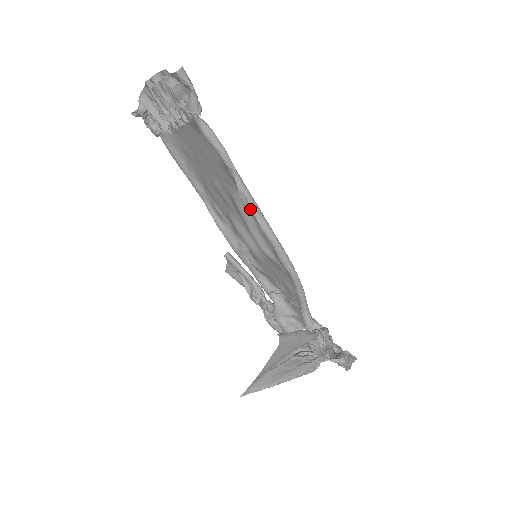
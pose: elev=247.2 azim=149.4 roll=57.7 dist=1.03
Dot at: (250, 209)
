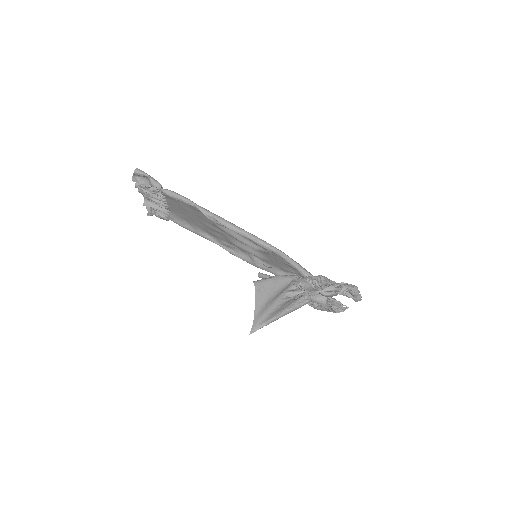
Dot at: (220, 223)
